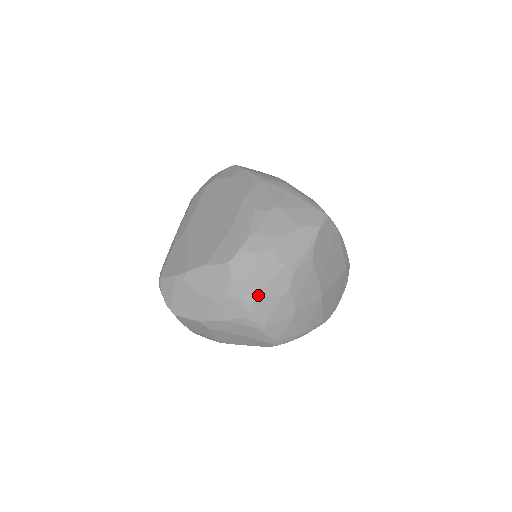
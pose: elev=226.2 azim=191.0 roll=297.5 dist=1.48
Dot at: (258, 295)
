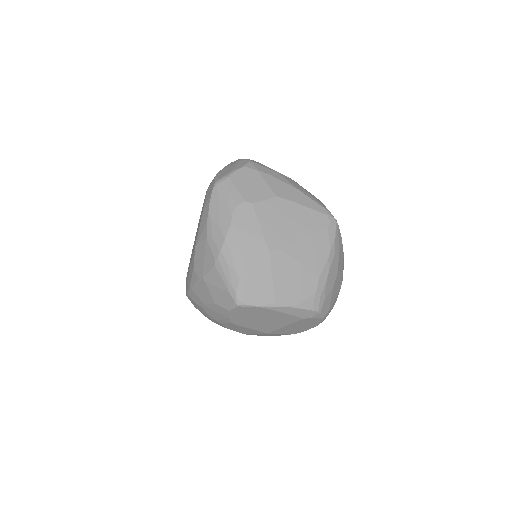
Dot at: (209, 319)
